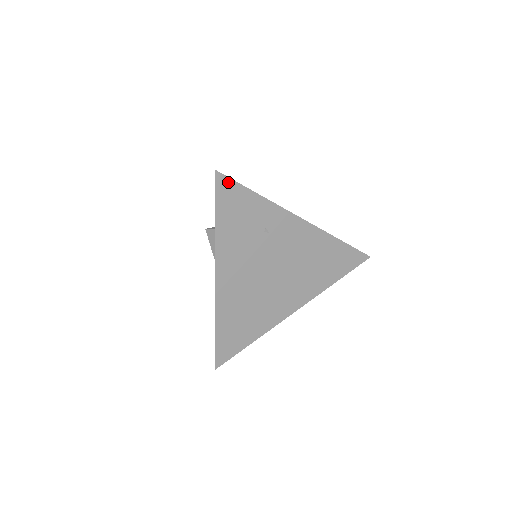
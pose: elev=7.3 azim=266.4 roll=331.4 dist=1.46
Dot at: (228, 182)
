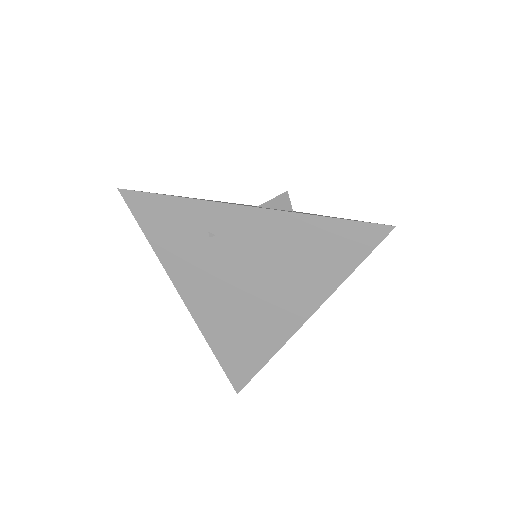
Dot at: (138, 196)
